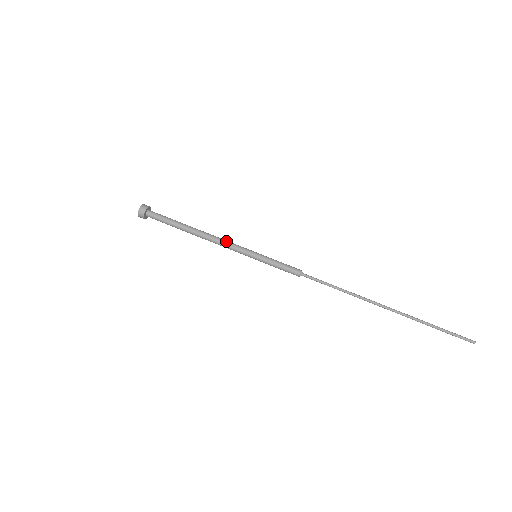
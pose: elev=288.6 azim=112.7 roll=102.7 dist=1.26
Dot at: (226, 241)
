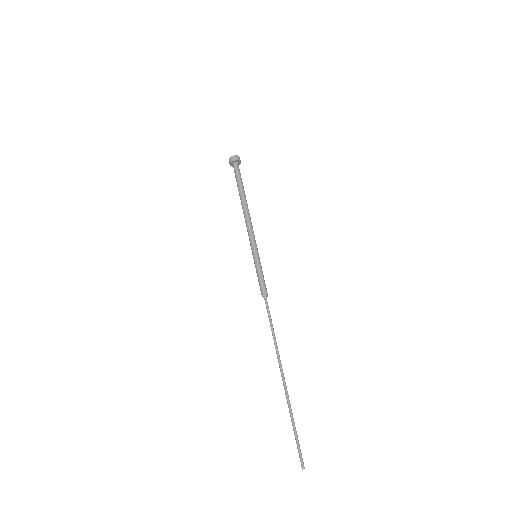
Dot at: (249, 228)
